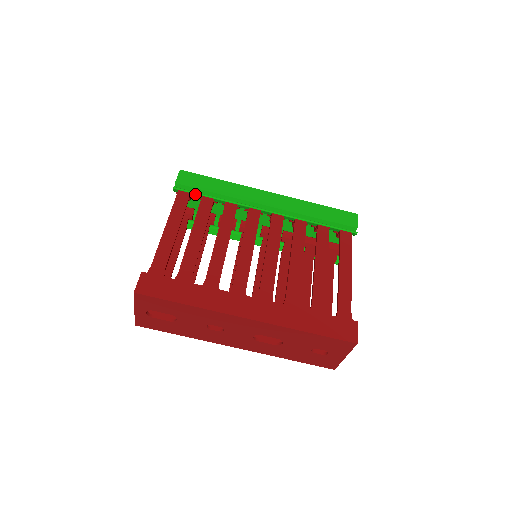
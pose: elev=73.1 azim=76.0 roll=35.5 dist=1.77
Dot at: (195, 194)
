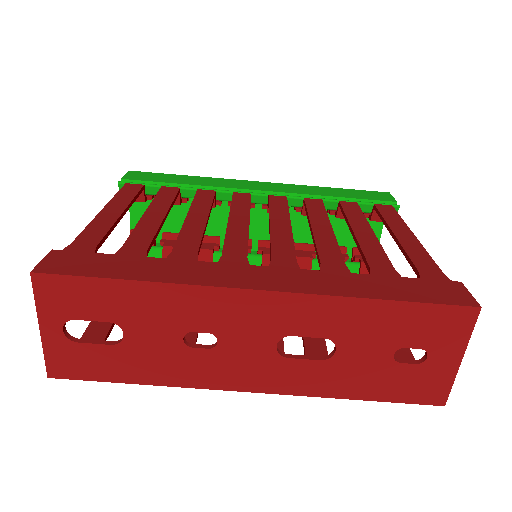
Dot at: (151, 187)
